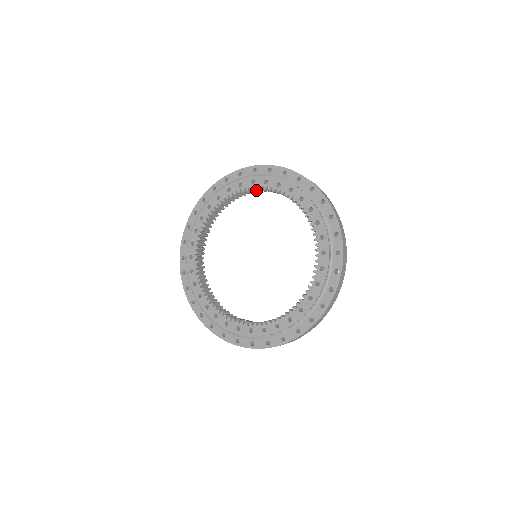
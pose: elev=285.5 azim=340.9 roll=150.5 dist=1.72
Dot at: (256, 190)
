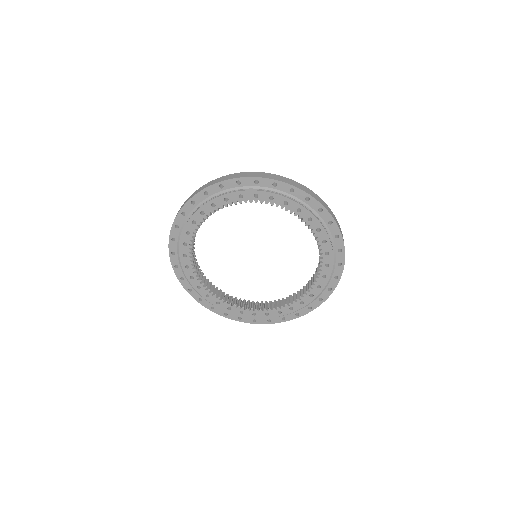
Dot at: occluded
